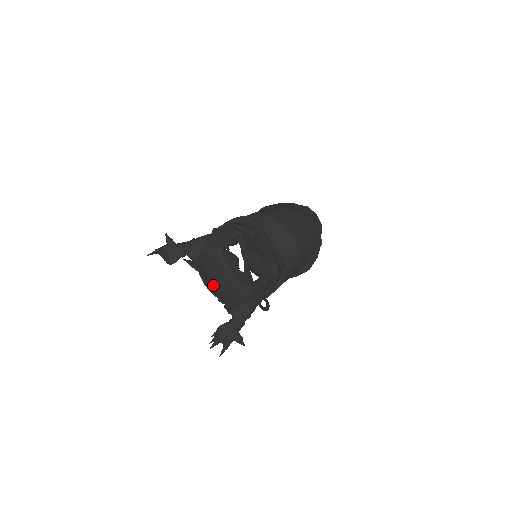
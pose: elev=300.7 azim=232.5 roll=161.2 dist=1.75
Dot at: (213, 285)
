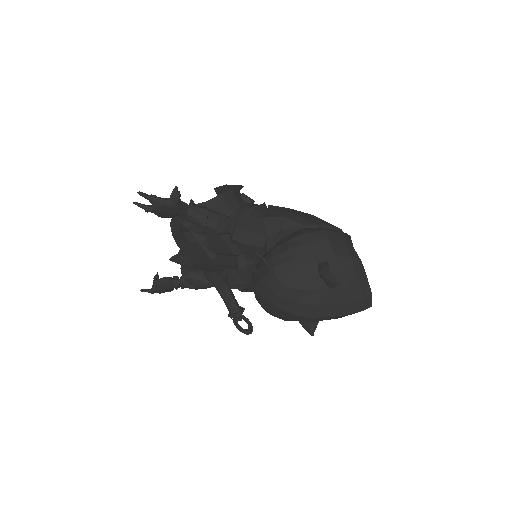
Dot at: (179, 224)
